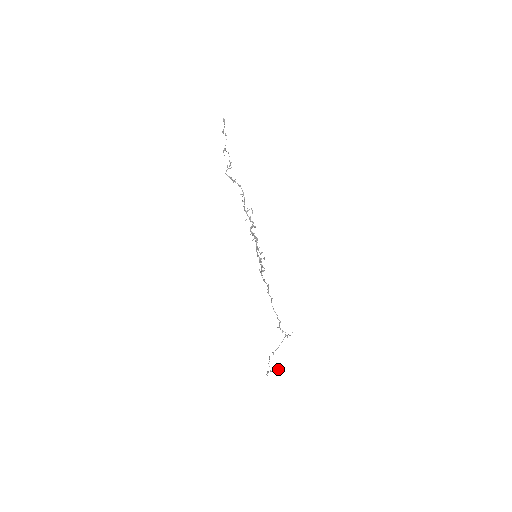
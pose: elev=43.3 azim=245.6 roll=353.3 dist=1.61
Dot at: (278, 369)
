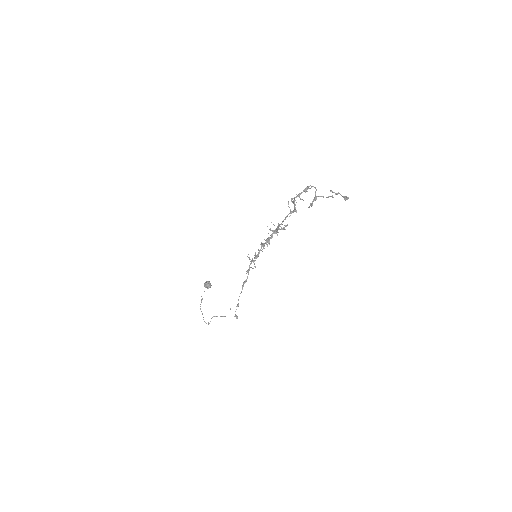
Dot at: occluded
